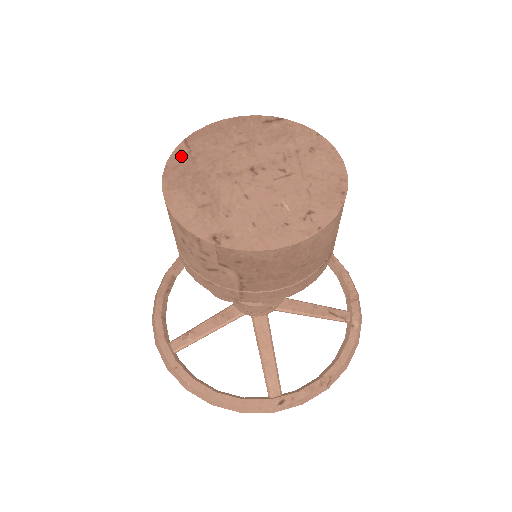
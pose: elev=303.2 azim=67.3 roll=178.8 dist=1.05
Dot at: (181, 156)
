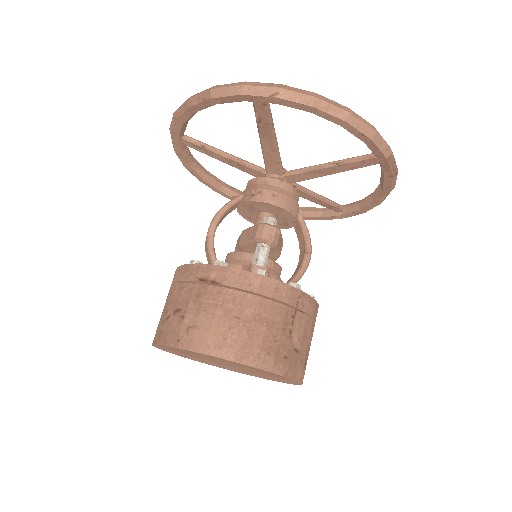
Dot at: (180, 350)
